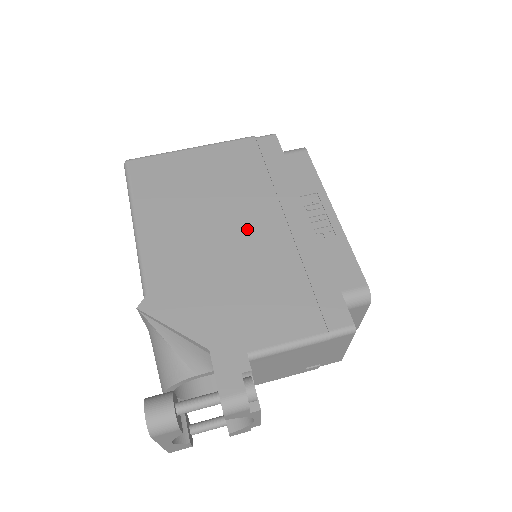
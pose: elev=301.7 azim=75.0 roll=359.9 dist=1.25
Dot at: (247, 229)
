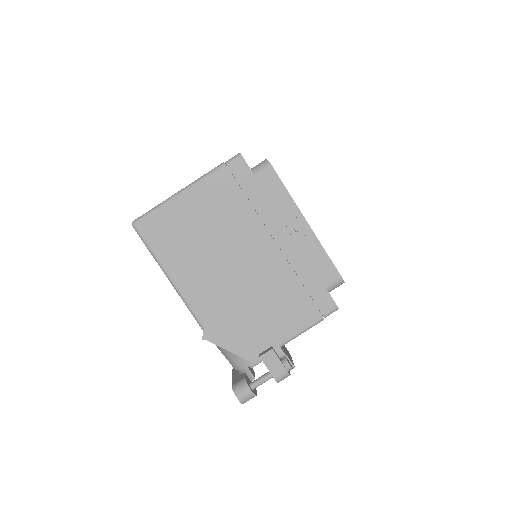
Dot at: (250, 259)
